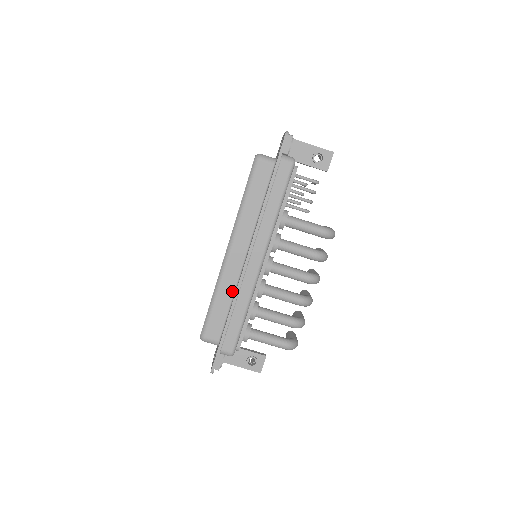
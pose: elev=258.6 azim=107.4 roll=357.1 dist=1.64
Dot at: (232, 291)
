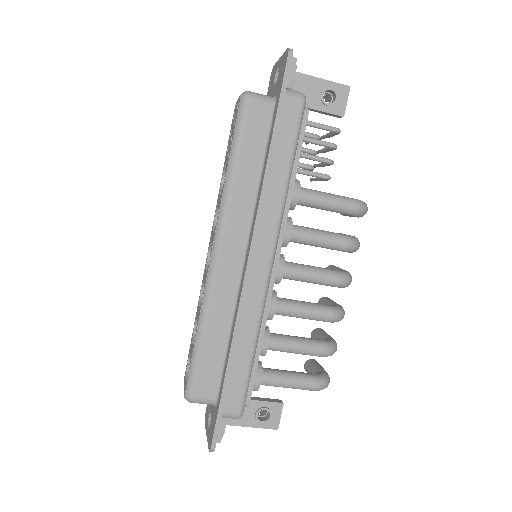
Dot at: (228, 316)
